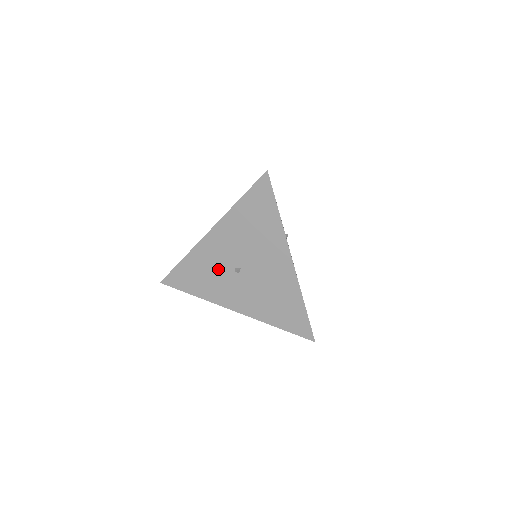
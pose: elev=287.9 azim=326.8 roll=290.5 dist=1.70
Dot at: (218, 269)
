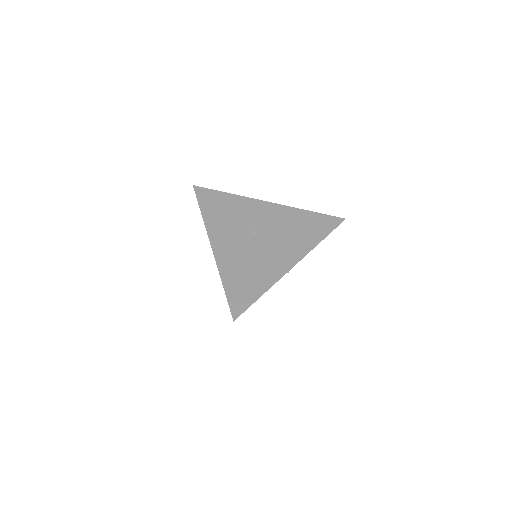
Dot at: (242, 219)
